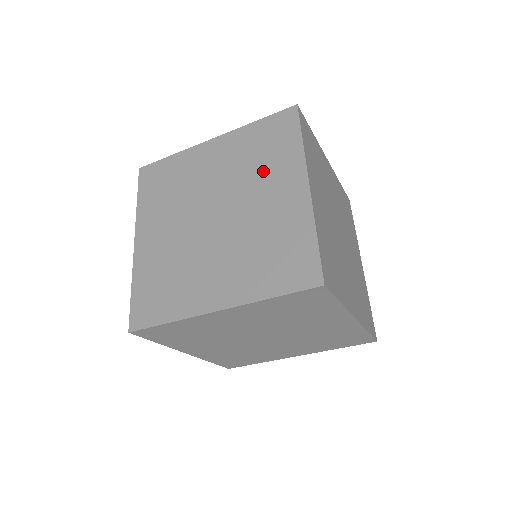
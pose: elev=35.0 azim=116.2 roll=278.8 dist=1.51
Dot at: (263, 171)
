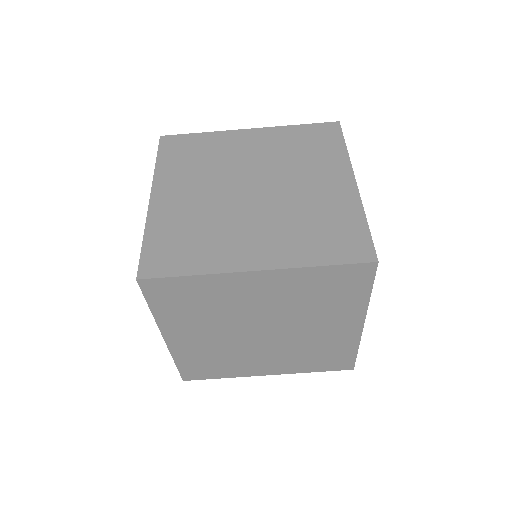
Dot at: (307, 163)
